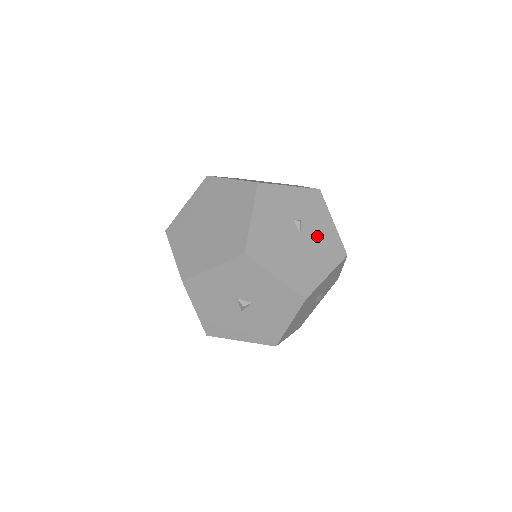
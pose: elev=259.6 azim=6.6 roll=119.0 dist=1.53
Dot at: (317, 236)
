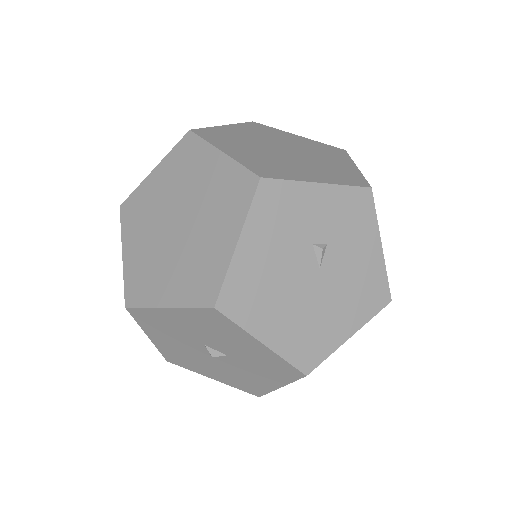
Dot at: (348, 271)
